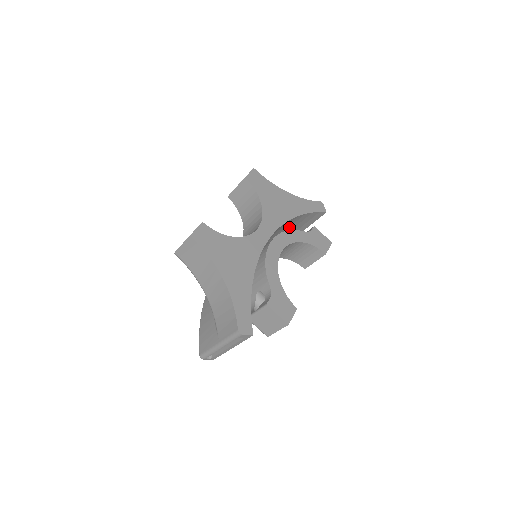
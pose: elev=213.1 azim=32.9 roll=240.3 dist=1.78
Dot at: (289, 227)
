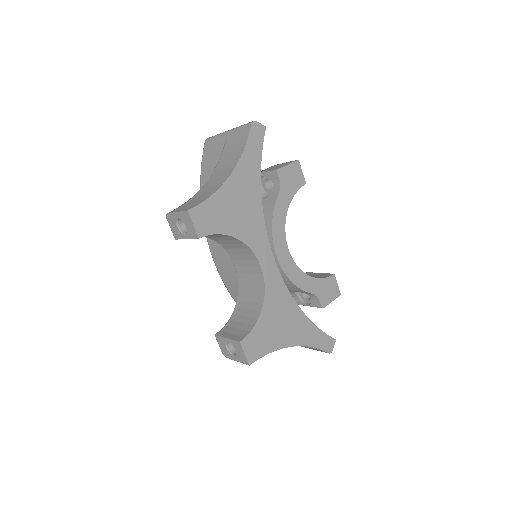
Dot at: occluded
